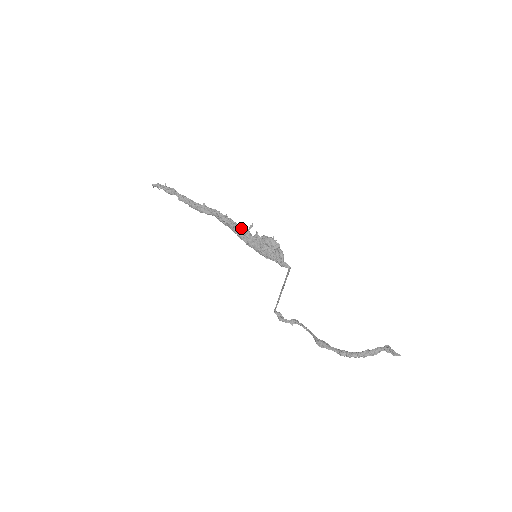
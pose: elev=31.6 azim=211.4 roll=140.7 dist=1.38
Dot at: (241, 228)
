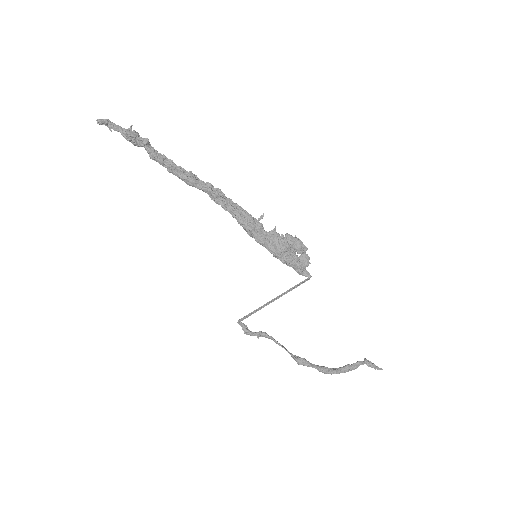
Dot at: (253, 218)
